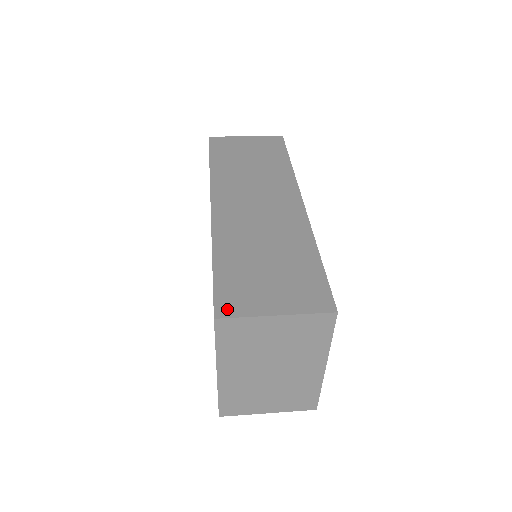
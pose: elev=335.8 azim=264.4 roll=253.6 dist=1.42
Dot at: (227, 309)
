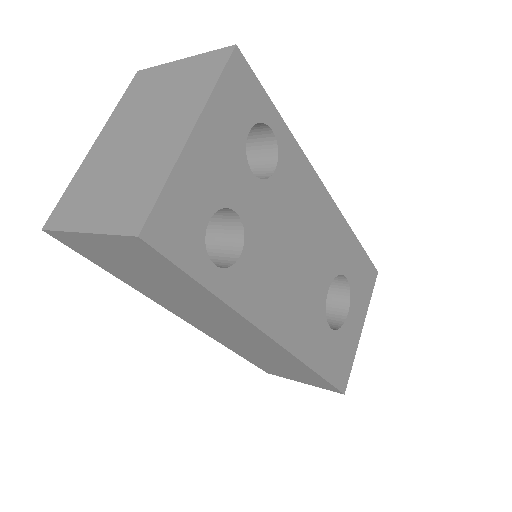
Dot at: occluded
